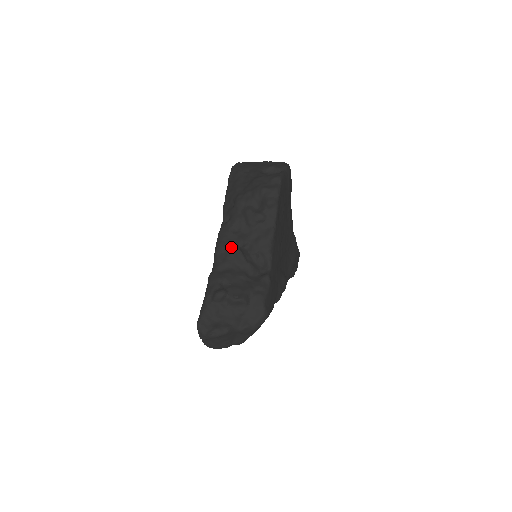
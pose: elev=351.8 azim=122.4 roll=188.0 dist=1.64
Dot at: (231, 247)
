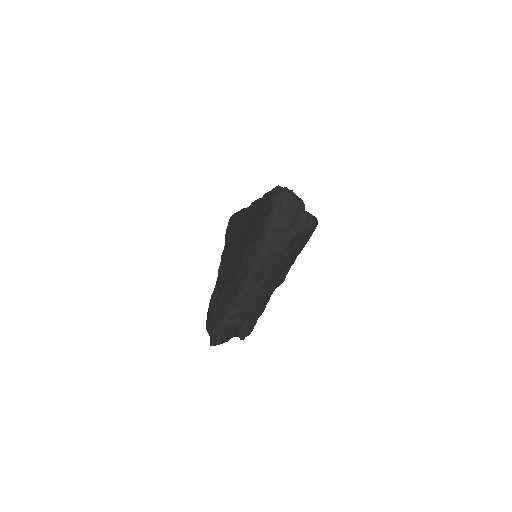
Dot at: occluded
